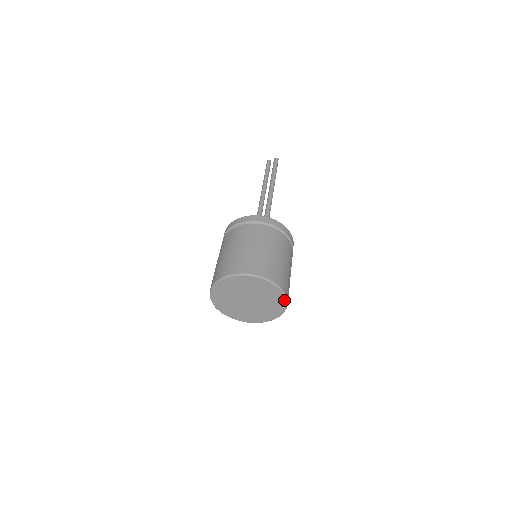
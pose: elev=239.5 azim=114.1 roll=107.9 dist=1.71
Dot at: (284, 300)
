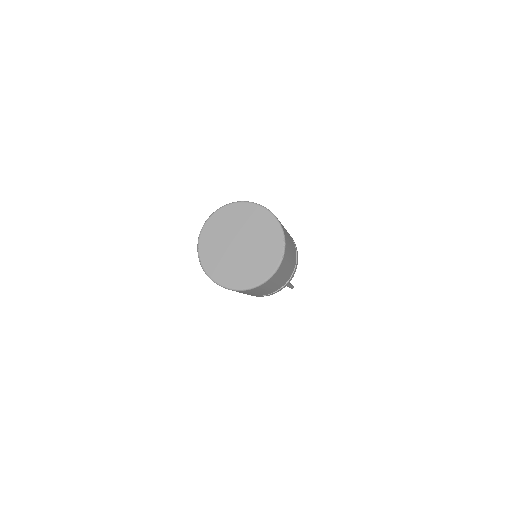
Dot at: (261, 209)
